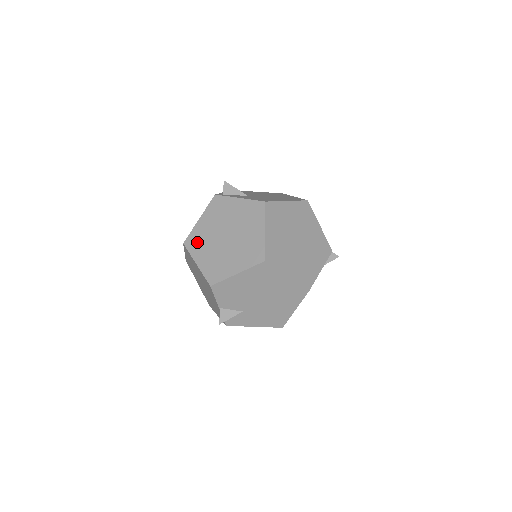
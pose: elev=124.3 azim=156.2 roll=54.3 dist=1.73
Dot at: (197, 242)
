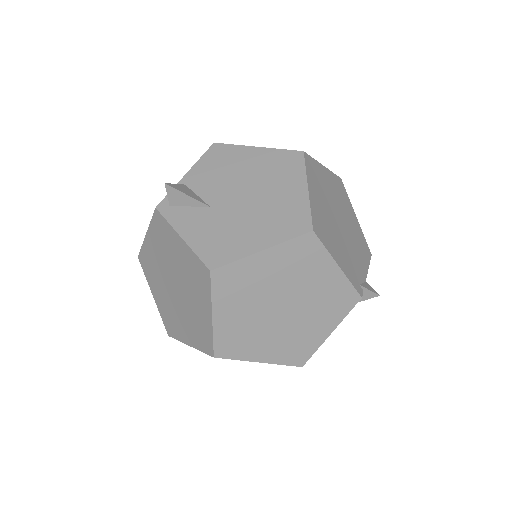
Dot at: (149, 268)
